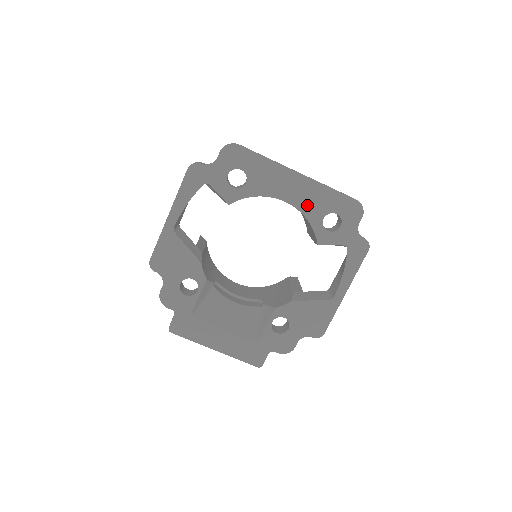
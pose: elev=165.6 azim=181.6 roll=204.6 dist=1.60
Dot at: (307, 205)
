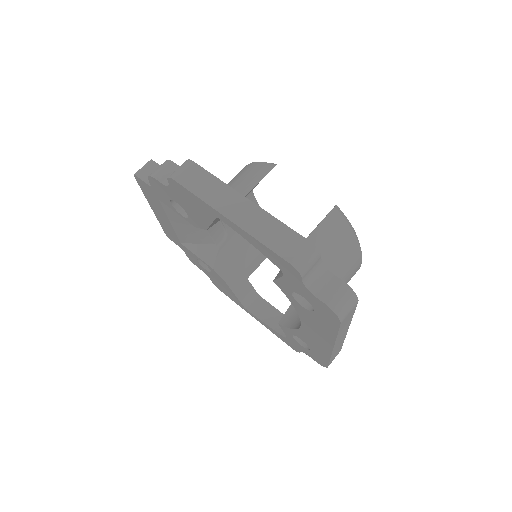
Dot at: (307, 337)
